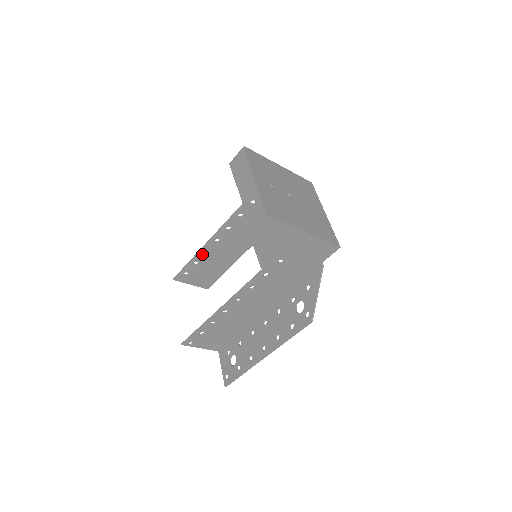
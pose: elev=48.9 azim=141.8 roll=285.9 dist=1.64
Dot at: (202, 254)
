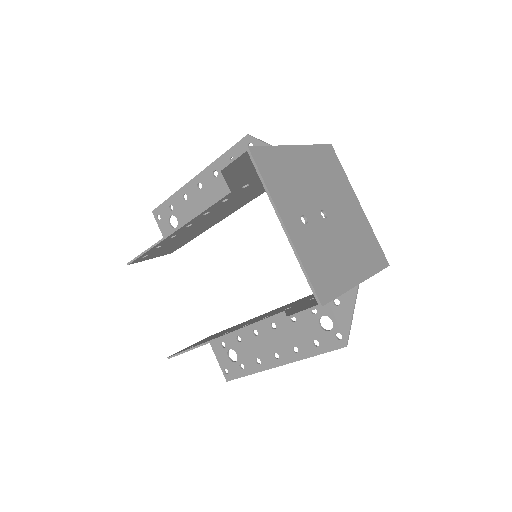
Dot at: (167, 239)
